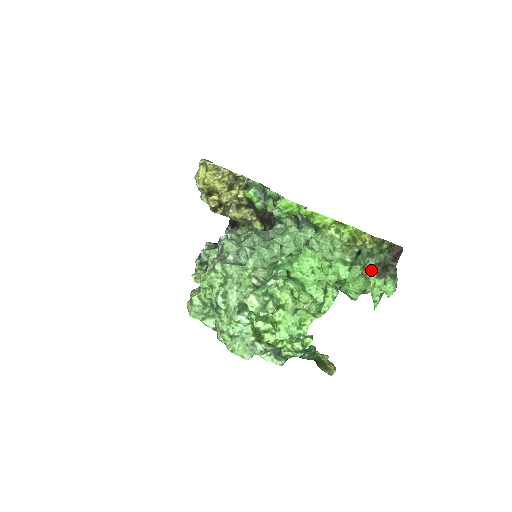
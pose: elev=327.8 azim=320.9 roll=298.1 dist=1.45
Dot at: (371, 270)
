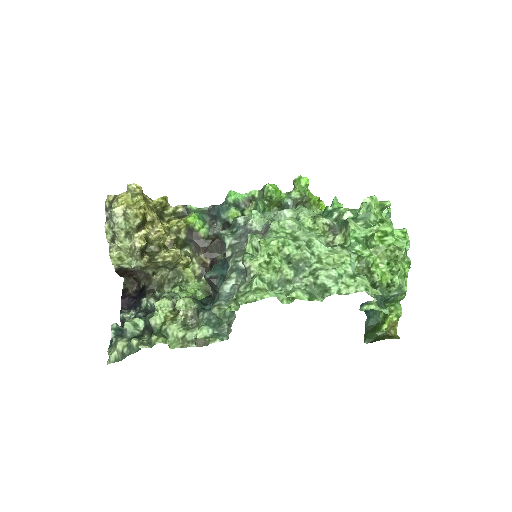
Dot at: occluded
